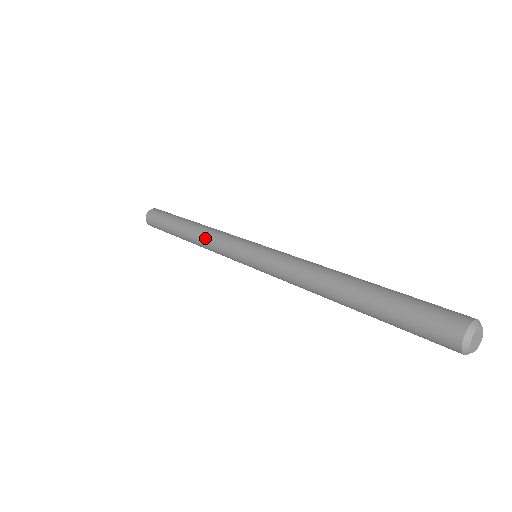
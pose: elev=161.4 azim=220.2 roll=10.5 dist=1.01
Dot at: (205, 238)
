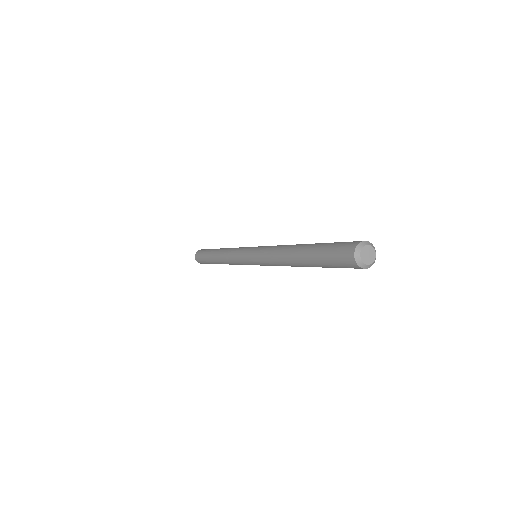
Dot at: (227, 252)
